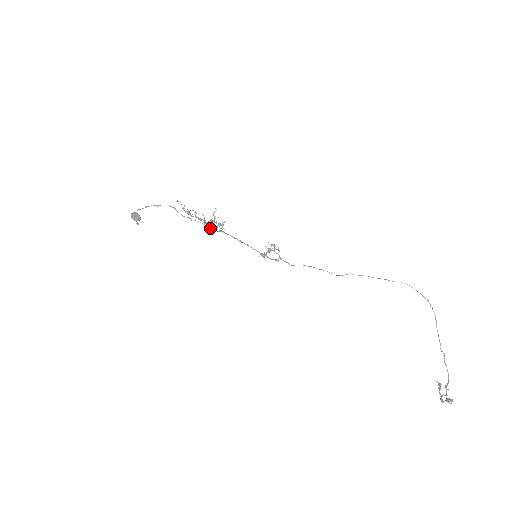
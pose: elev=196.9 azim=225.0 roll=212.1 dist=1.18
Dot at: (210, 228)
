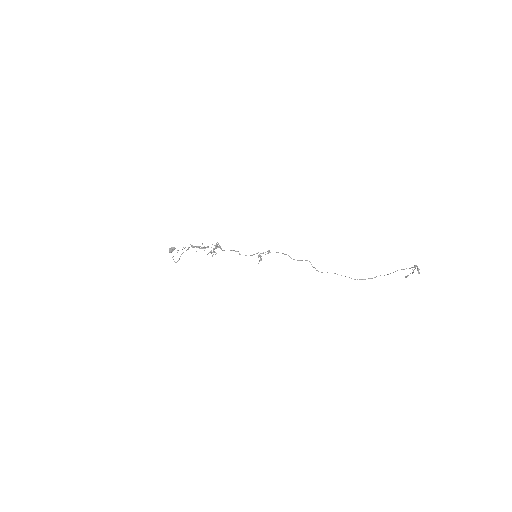
Dot at: (215, 248)
